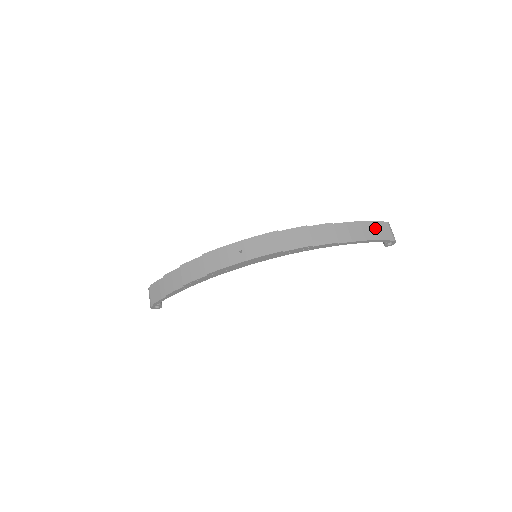
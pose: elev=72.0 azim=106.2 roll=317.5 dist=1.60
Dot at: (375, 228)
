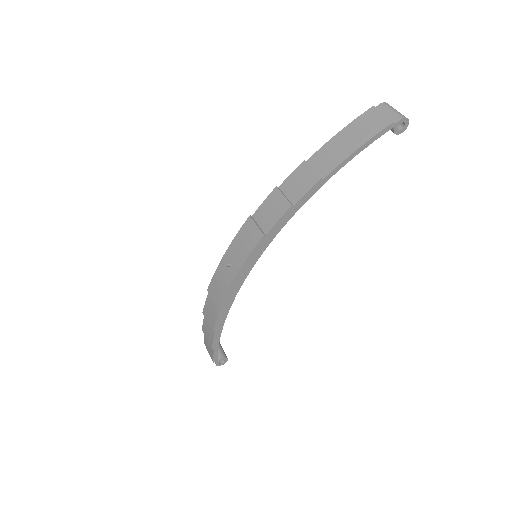
Dot at: (363, 125)
